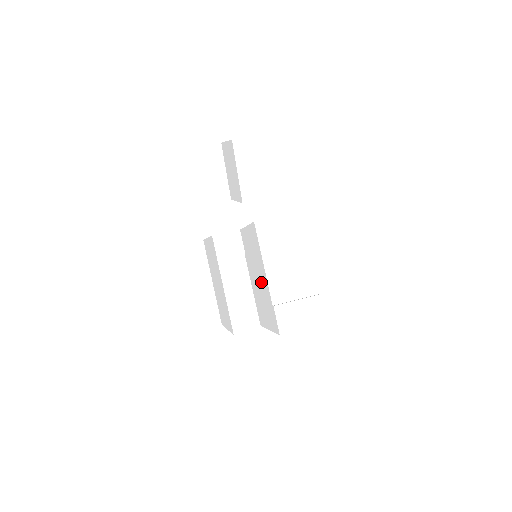
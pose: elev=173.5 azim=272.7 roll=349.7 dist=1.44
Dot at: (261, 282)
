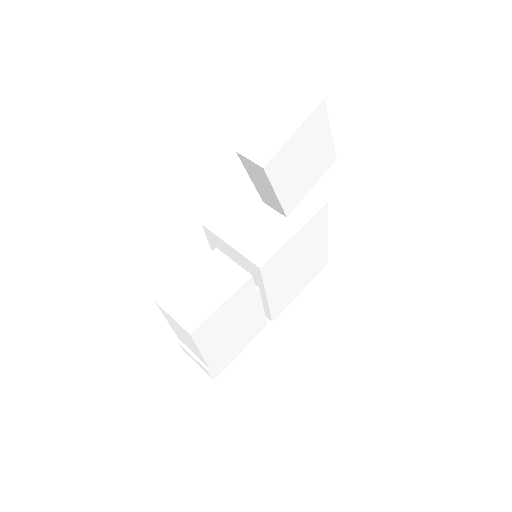
Dot at: occluded
